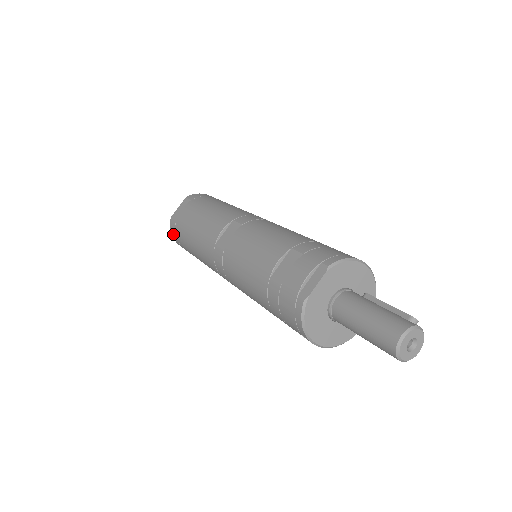
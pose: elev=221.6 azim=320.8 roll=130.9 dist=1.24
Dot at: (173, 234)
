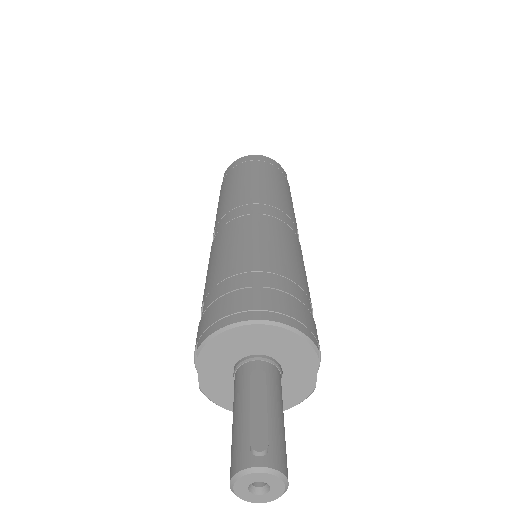
Dot at: occluded
